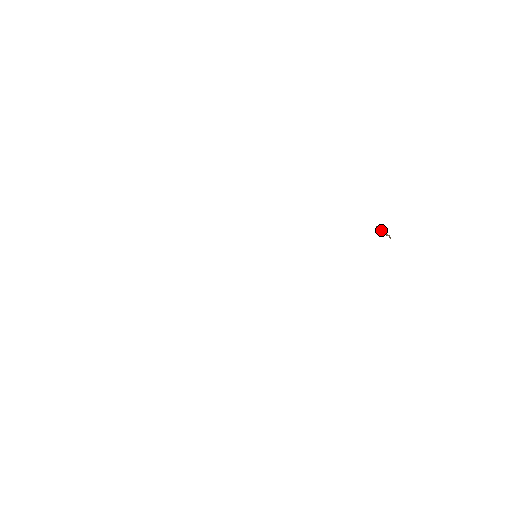
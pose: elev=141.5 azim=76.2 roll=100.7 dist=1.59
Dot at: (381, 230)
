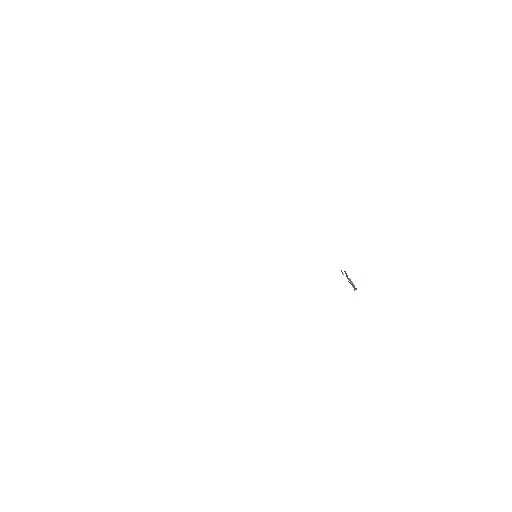
Dot at: (350, 279)
